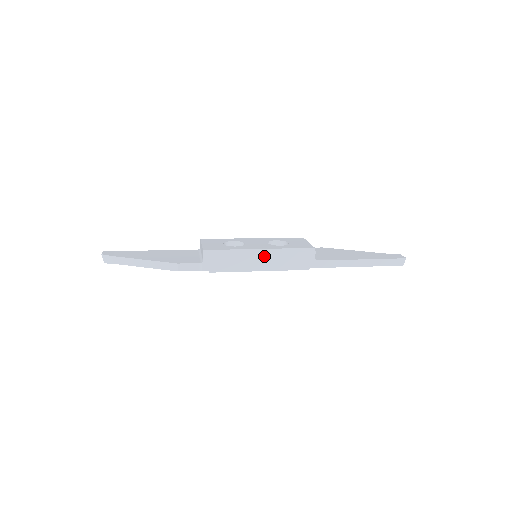
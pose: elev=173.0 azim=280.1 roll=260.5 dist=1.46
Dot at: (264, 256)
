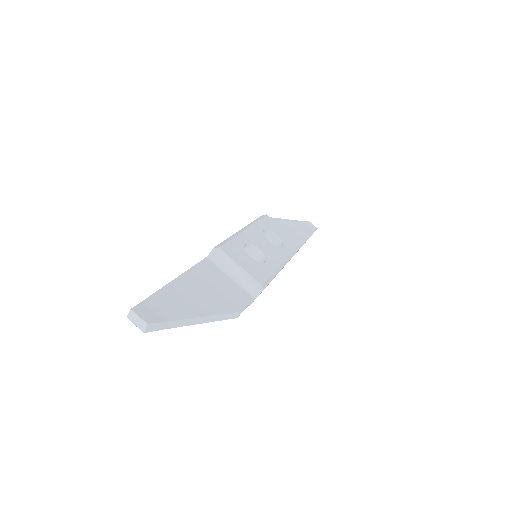
Dot at: occluded
